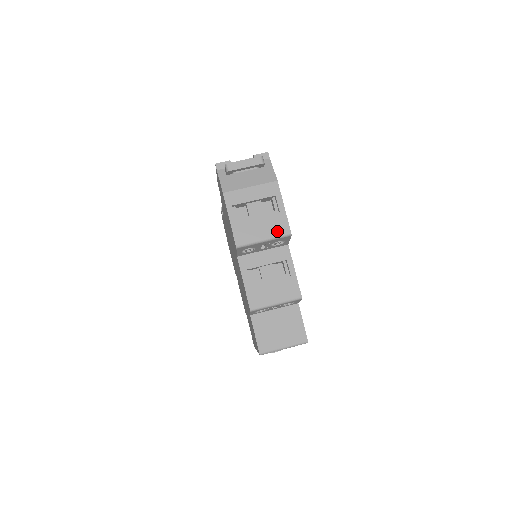
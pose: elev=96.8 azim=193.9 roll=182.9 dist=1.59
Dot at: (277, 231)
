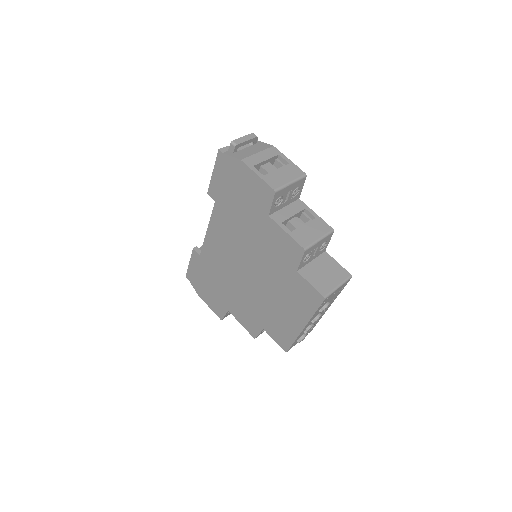
Dot at: (296, 175)
